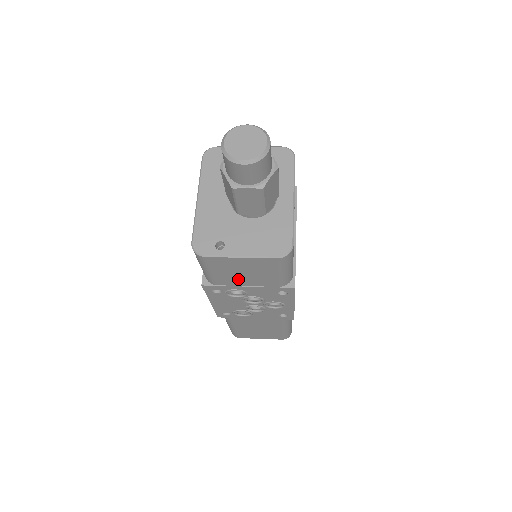
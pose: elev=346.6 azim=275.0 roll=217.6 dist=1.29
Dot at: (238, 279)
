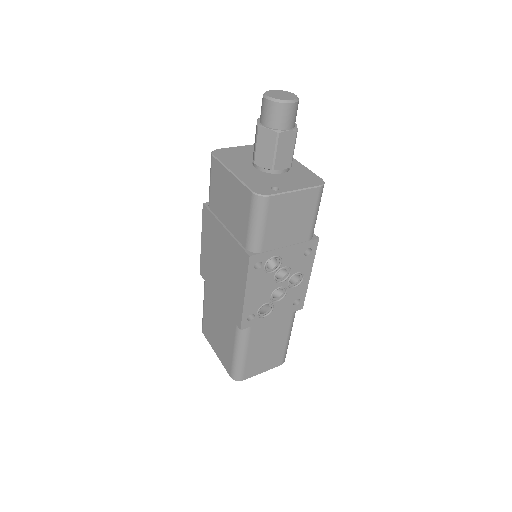
Dot at: (282, 235)
